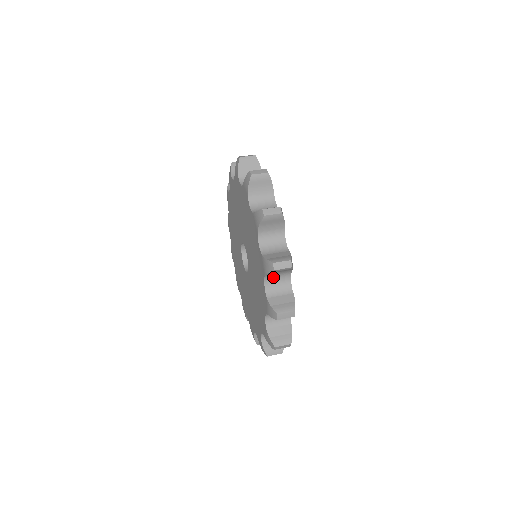
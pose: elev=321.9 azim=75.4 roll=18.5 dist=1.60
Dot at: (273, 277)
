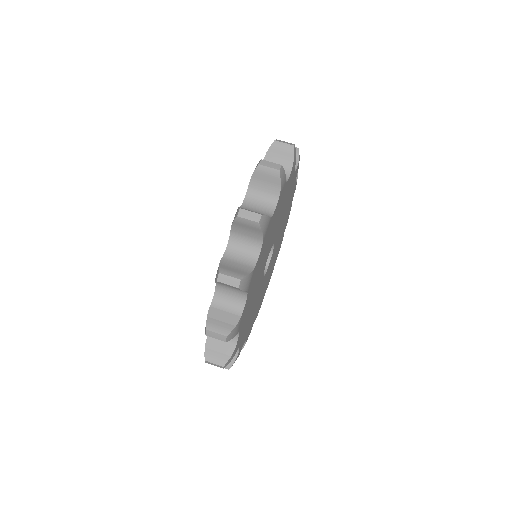
Dot at: occluded
